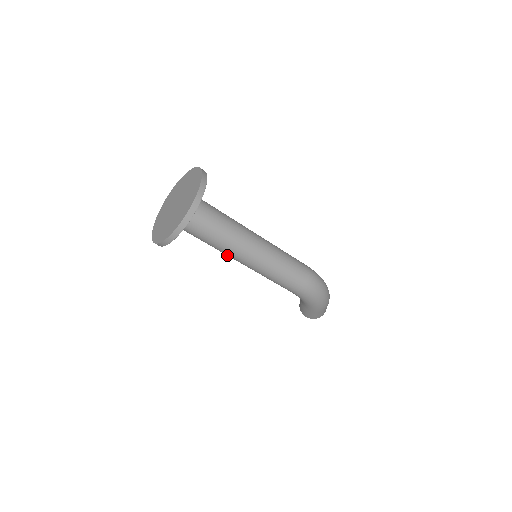
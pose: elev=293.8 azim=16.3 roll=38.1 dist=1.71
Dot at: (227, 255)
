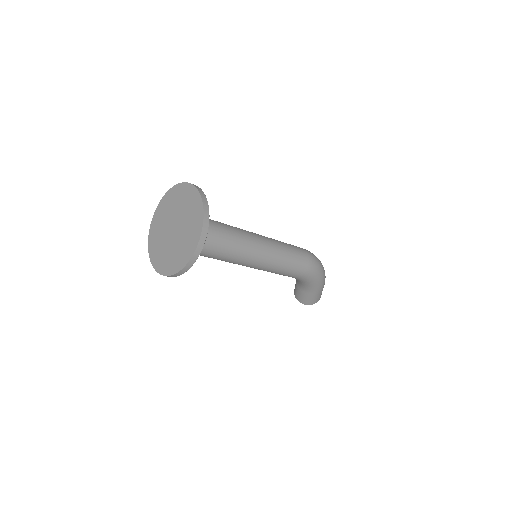
Dot at: (236, 263)
